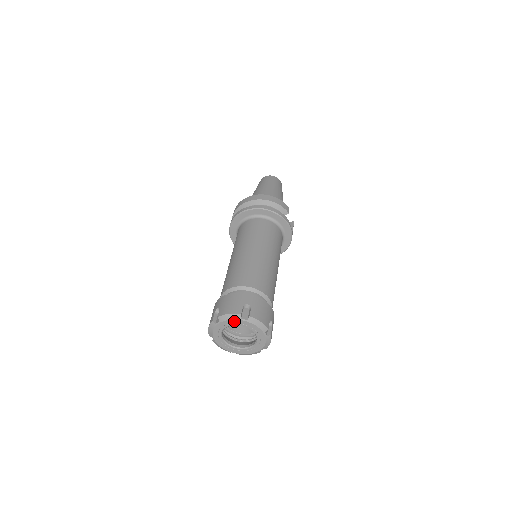
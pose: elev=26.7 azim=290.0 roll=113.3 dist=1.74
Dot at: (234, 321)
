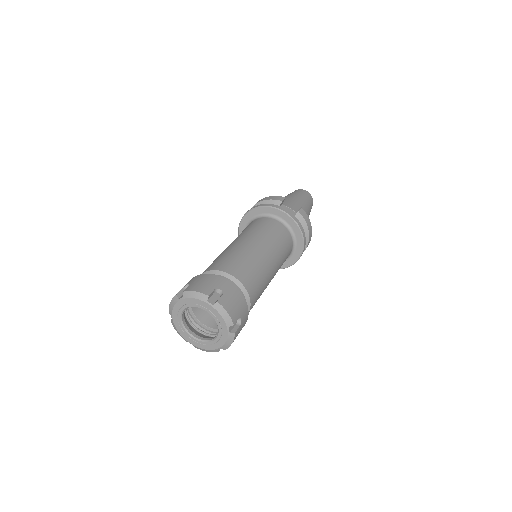
Dot at: (177, 306)
